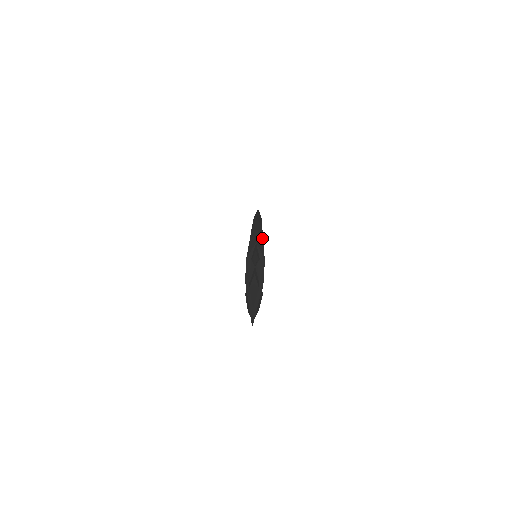
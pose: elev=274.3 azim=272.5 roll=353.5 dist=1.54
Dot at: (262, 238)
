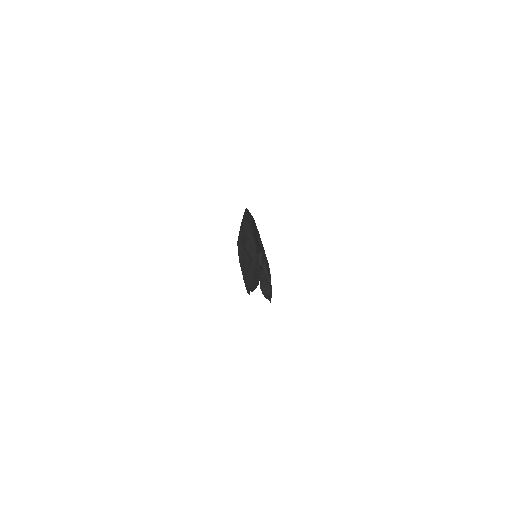
Dot at: (251, 226)
